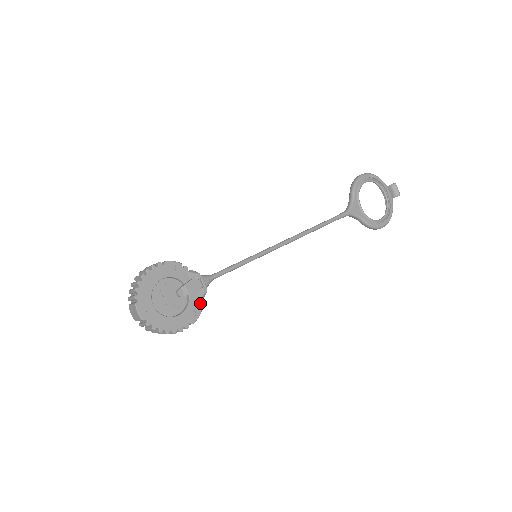
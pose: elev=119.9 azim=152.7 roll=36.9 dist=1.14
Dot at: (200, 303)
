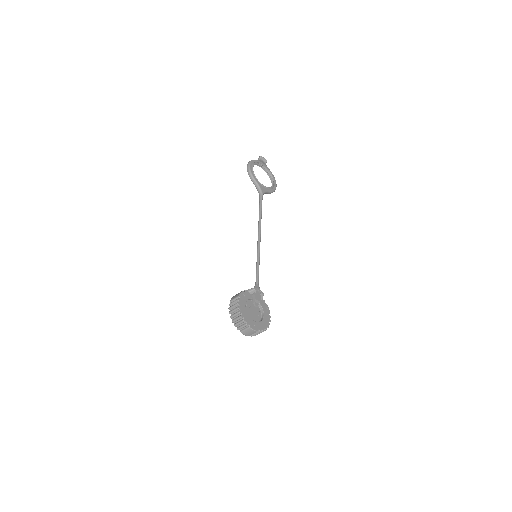
Dot at: (264, 301)
